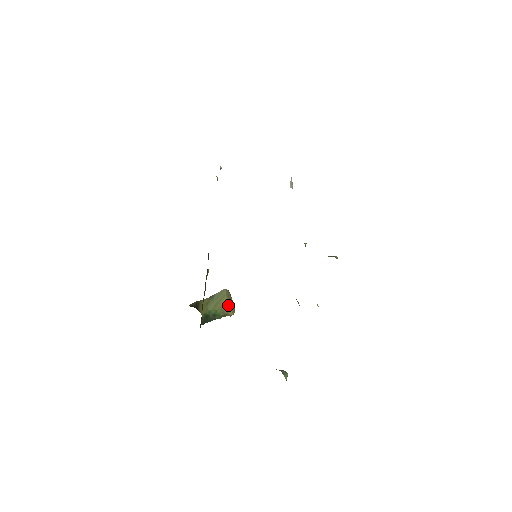
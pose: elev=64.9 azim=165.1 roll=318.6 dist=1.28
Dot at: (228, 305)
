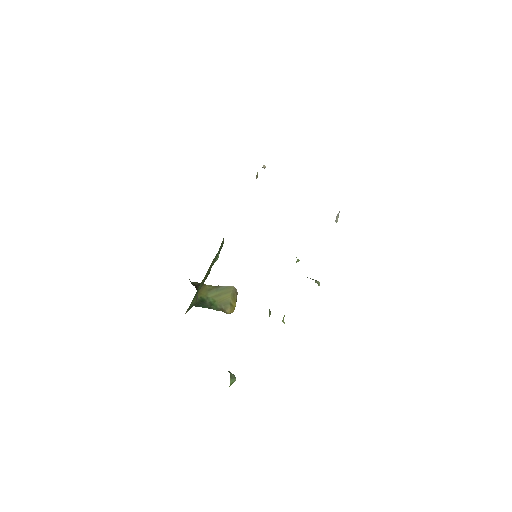
Dot at: (229, 302)
